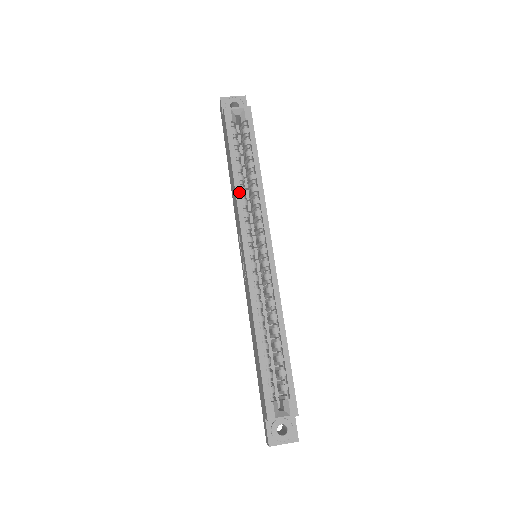
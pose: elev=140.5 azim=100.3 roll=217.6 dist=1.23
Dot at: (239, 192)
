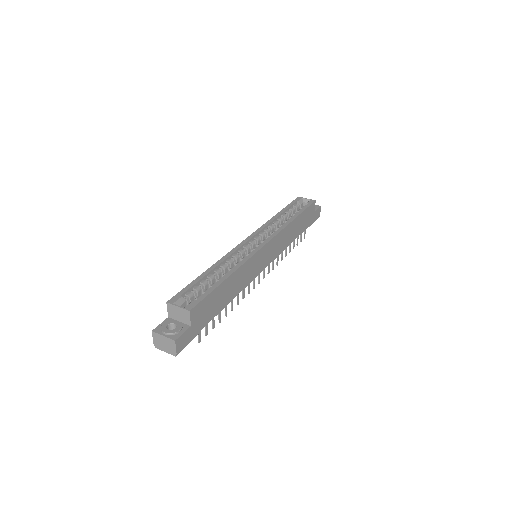
Dot at: (272, 220)
